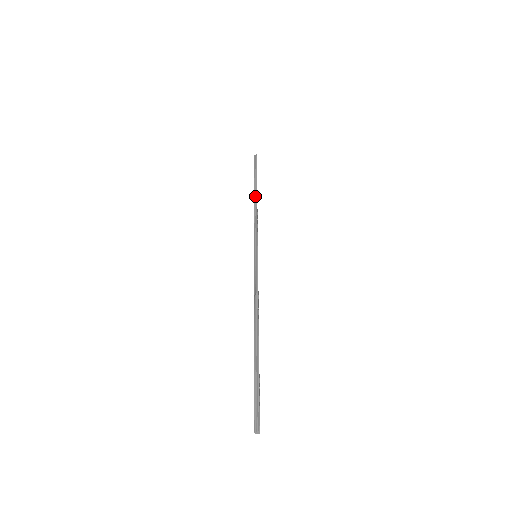
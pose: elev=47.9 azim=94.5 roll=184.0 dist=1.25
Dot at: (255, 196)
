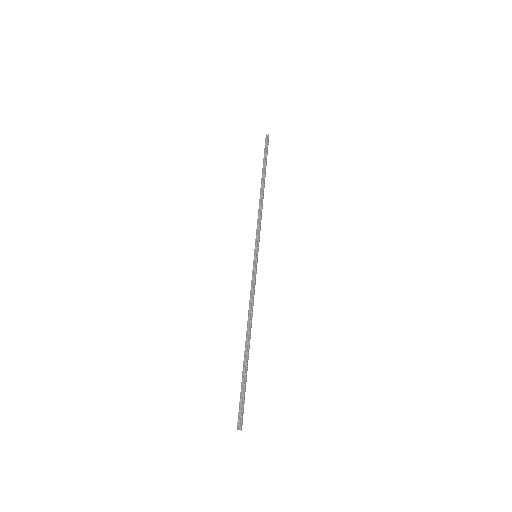
Dot at: (262, 187)
